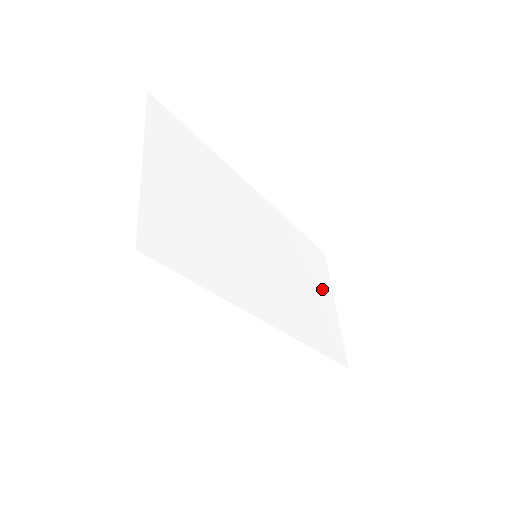
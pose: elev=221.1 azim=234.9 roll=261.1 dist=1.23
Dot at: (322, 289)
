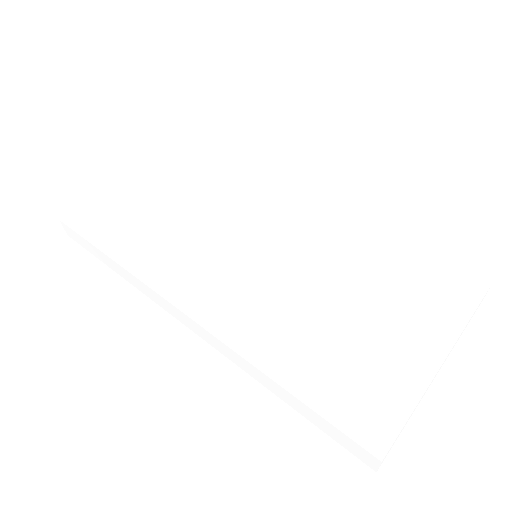
Dot at: (407, 322)
